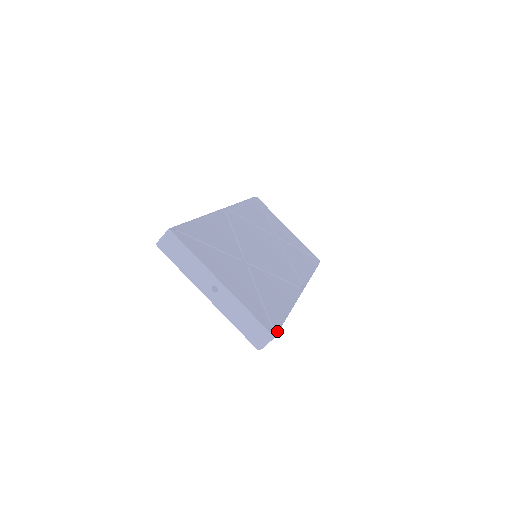
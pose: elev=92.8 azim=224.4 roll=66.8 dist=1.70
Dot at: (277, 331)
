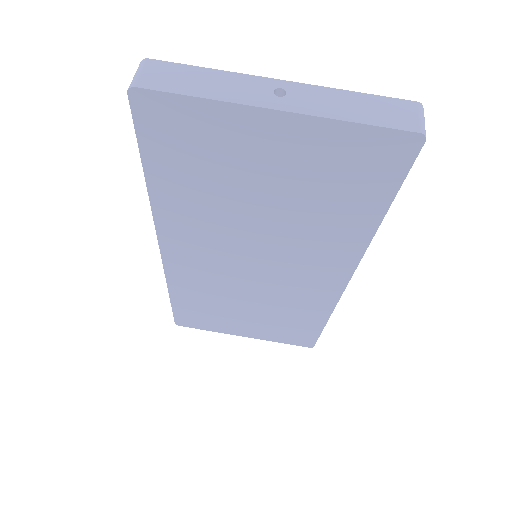
Dot at: occluded
